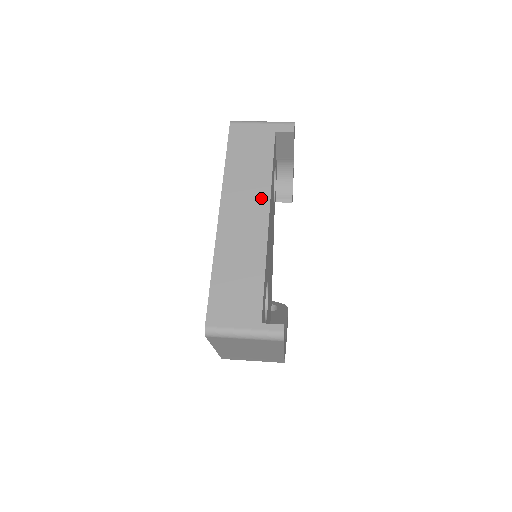
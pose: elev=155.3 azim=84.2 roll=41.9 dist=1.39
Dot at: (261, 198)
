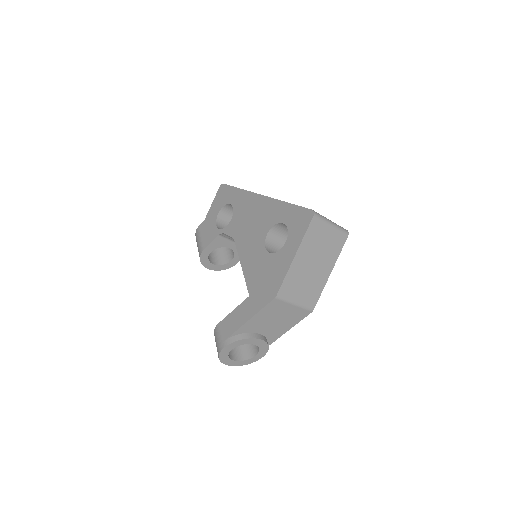
Dot at: occluded
